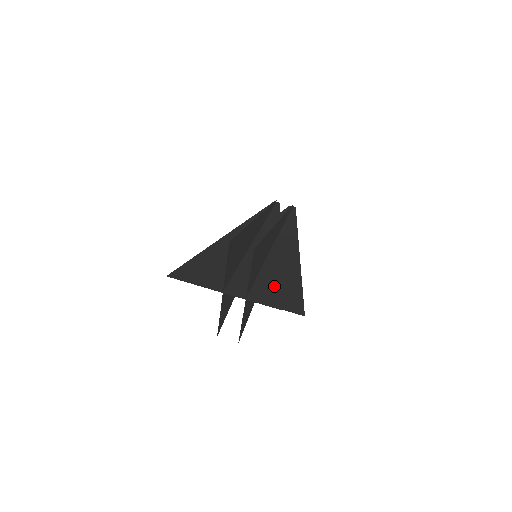
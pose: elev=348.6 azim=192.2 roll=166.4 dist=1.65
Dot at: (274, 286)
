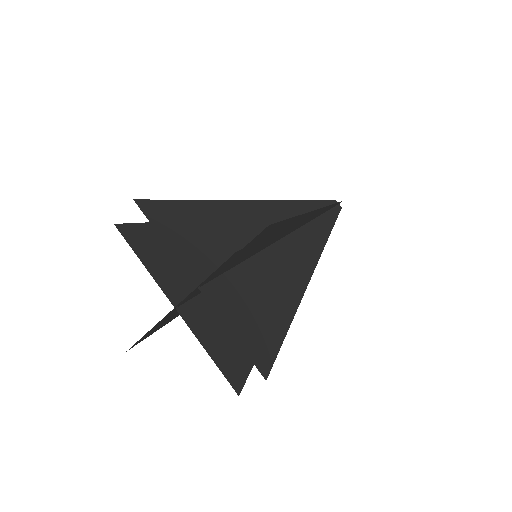
Dot at: occluded
